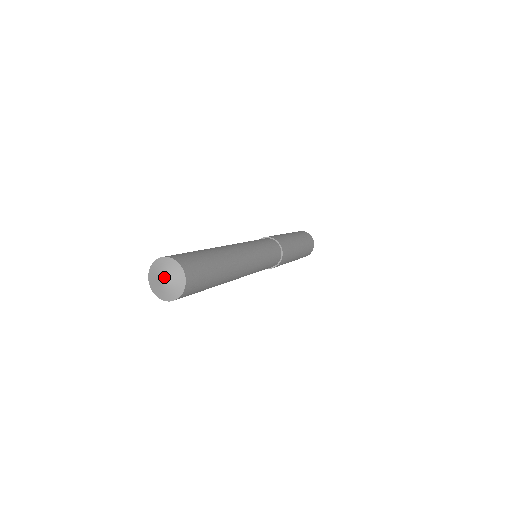
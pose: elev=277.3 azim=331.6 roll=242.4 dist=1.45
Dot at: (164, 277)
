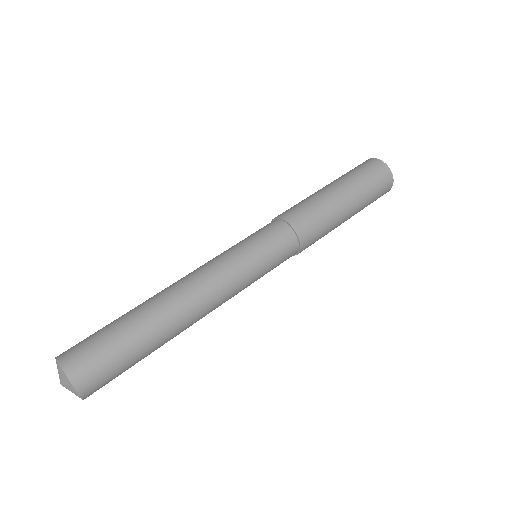
Dot at: (62, 384)
